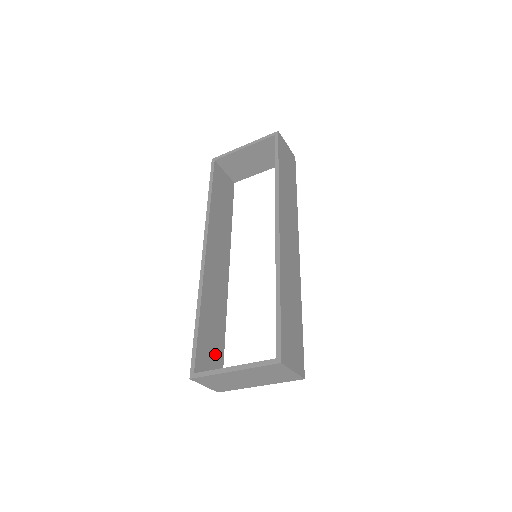
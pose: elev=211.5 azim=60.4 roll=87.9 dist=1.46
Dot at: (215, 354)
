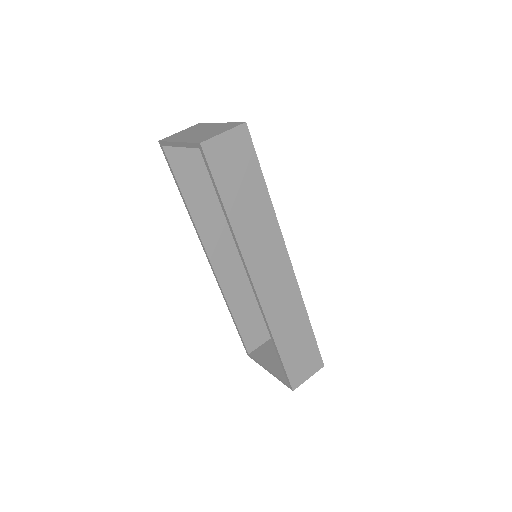
Dot at: (261, 323)
